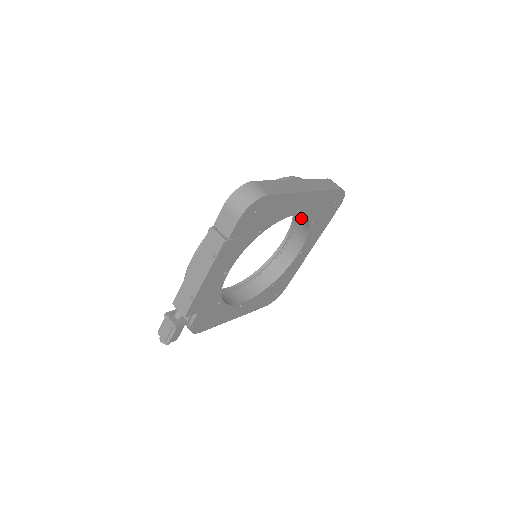
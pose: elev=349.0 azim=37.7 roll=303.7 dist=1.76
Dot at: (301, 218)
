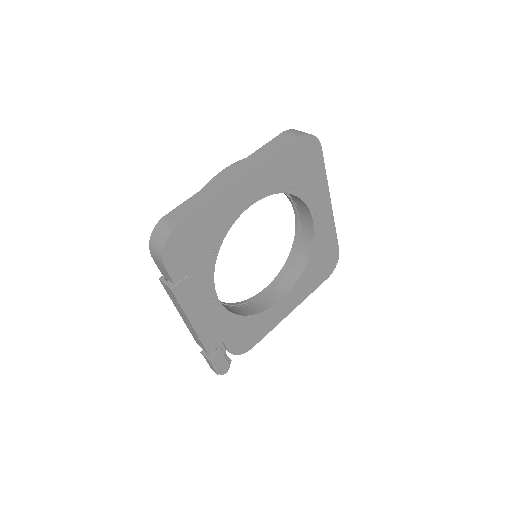
Dot at: occluded
